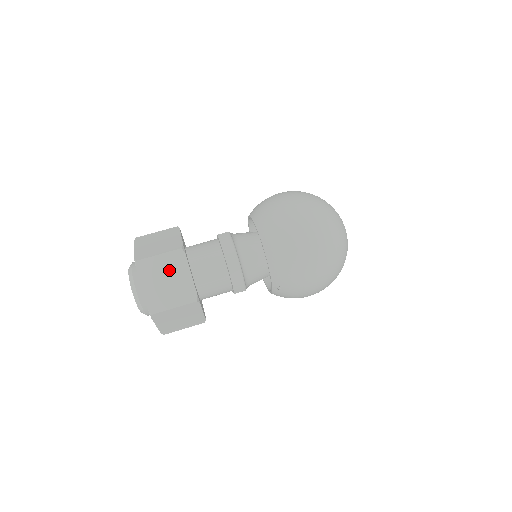
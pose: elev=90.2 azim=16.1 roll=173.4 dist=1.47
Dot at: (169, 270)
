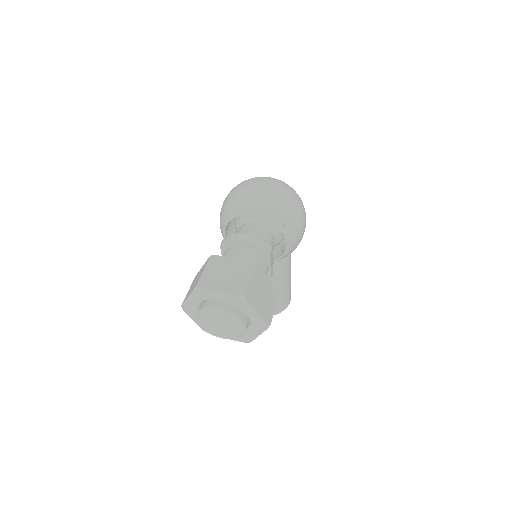
Dot at: (220, 270)
